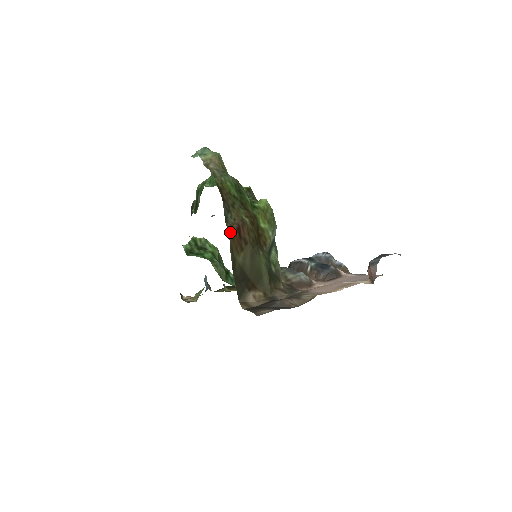
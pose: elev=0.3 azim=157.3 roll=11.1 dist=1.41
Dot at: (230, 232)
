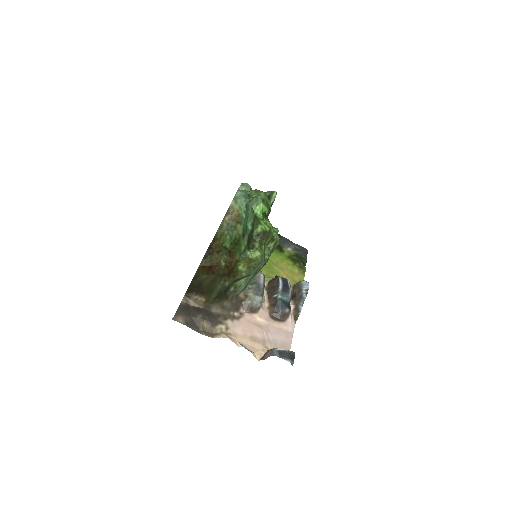
Dot at: (201, 266)
